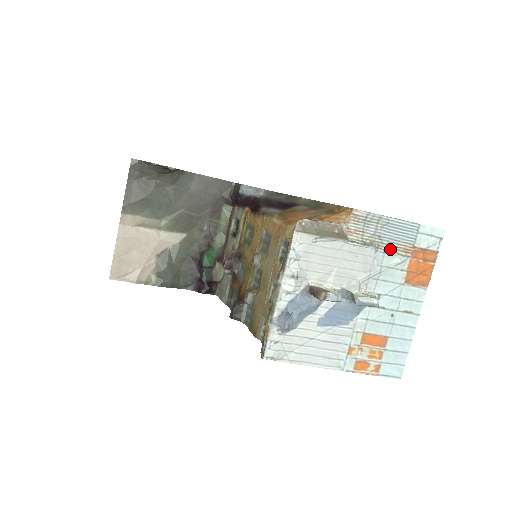
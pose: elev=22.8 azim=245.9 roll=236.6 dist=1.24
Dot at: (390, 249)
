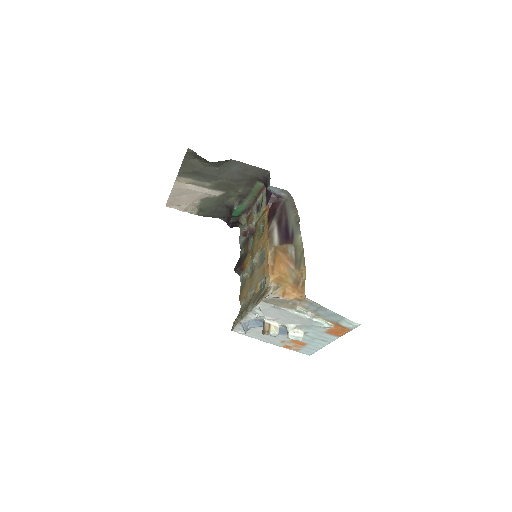
Dot at: (322, 319)
